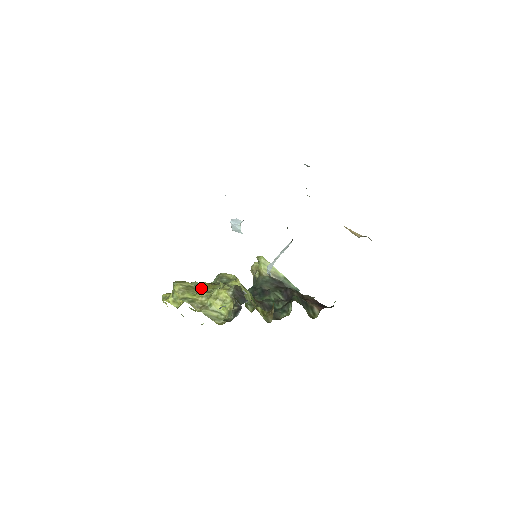
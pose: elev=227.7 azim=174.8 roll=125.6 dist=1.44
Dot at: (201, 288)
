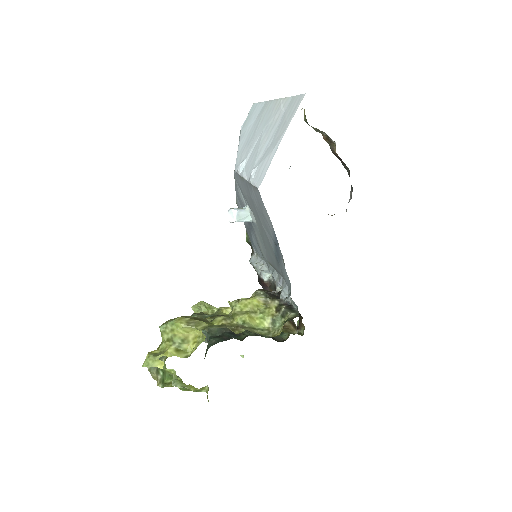
Dot at: (205, 319)
